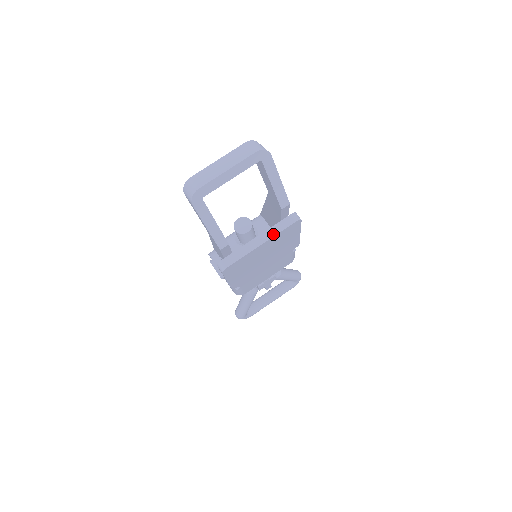
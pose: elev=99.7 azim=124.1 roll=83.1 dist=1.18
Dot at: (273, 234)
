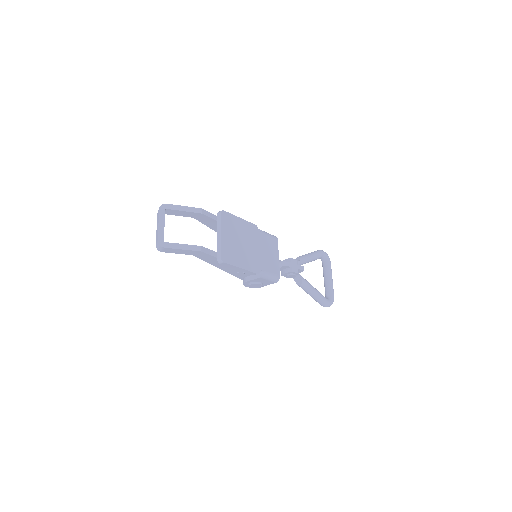
Dot at: (220, 227)
